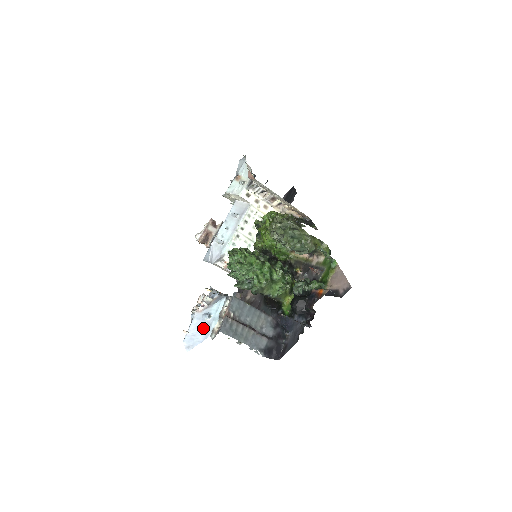
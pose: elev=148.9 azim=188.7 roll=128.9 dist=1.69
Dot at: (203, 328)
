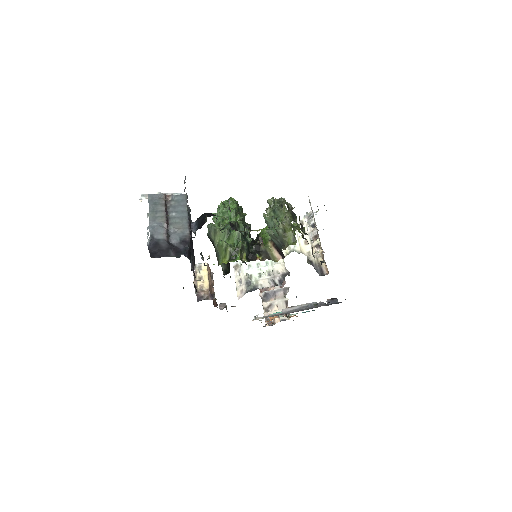
Dot at: occluded
